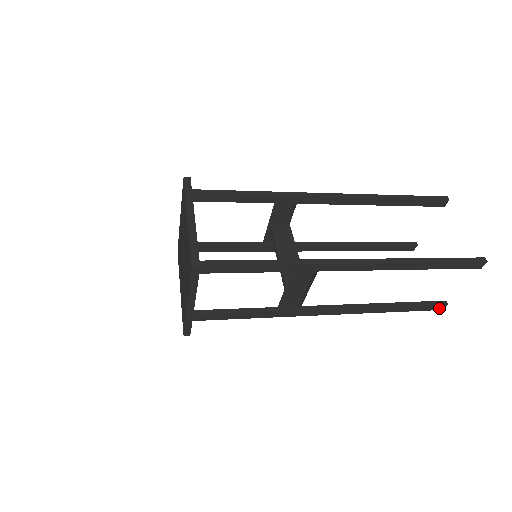
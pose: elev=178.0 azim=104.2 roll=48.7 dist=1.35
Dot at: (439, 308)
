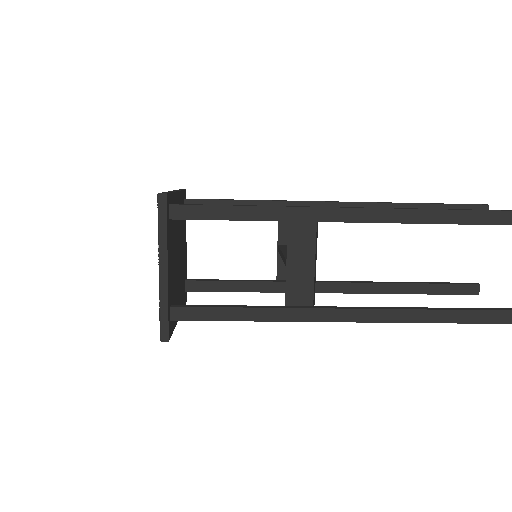
Dot at: out of frame
